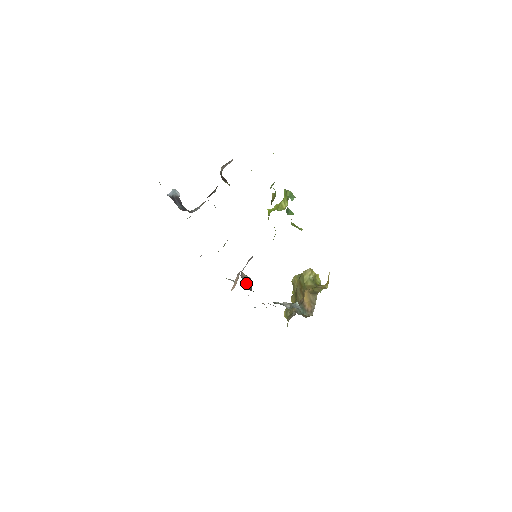
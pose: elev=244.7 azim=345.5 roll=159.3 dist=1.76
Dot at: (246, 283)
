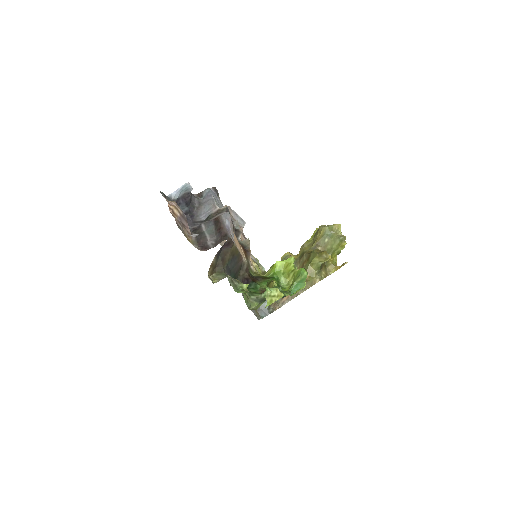
Dot at: occluded
